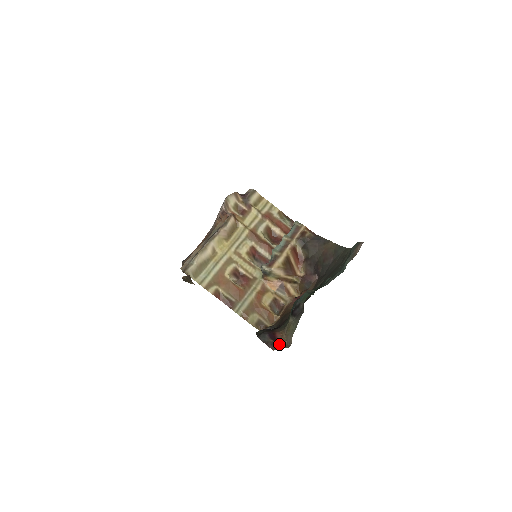
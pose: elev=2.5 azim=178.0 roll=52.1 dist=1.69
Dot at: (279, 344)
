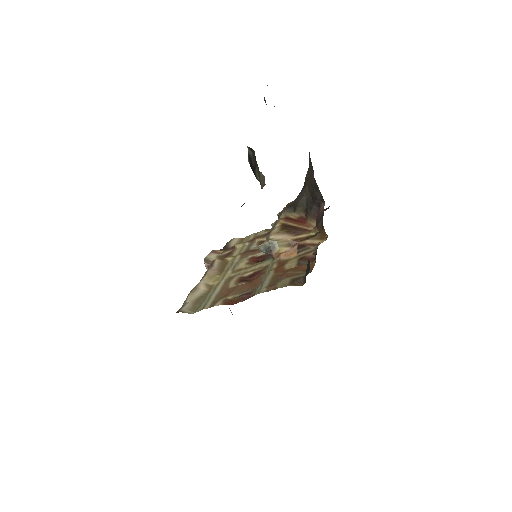
Dot at: occluded
